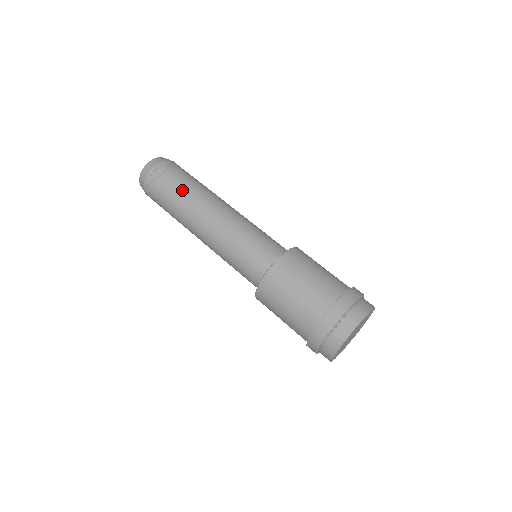
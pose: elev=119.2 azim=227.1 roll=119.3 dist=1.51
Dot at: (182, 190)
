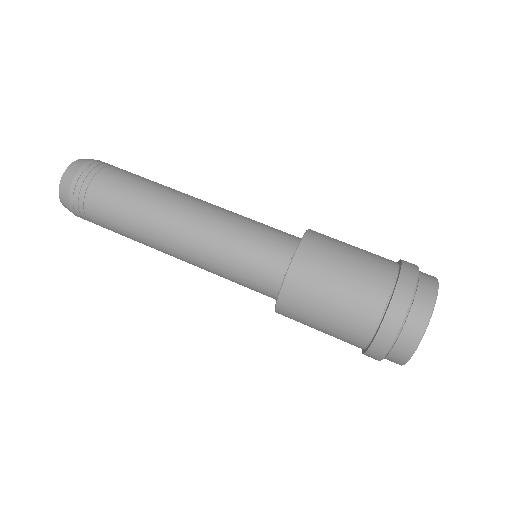
Dot at: (120, 221)
